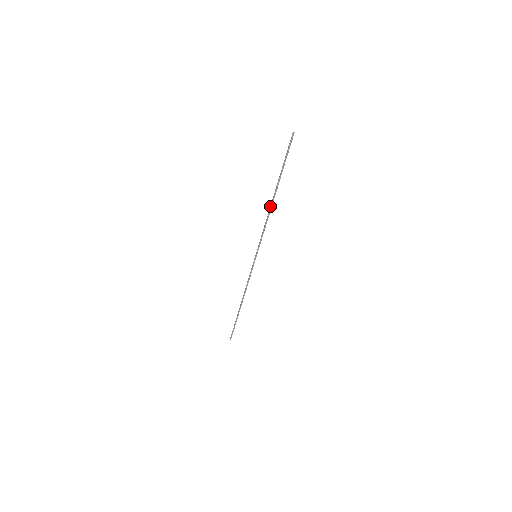
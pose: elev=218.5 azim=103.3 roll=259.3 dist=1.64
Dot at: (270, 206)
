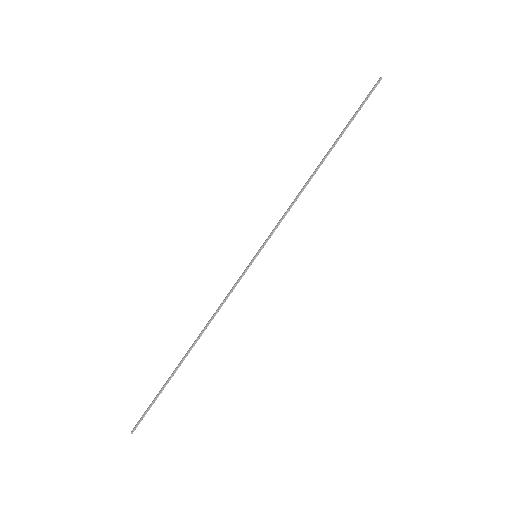
Dot at: occluded
